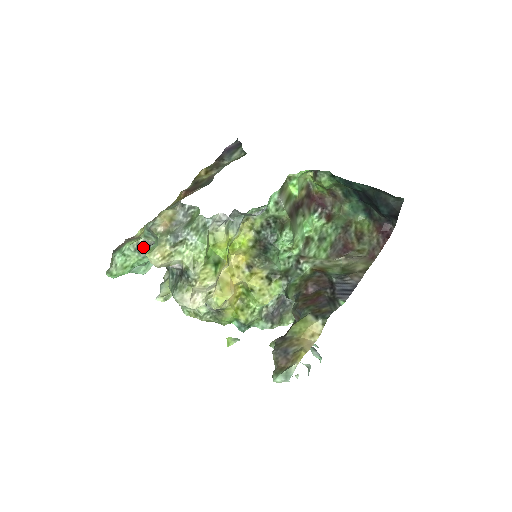
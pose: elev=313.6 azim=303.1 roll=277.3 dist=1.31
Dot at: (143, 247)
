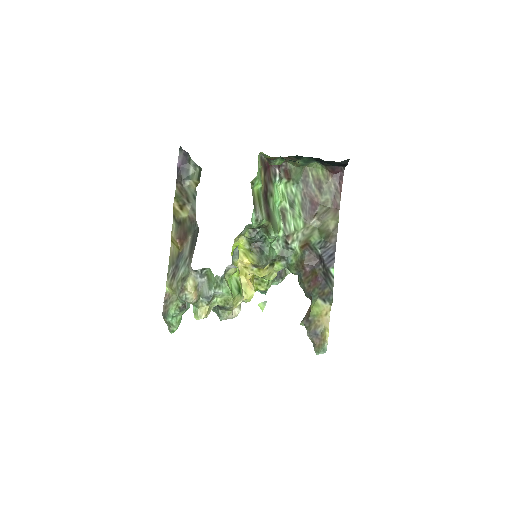
Dot at: (184, 307)
